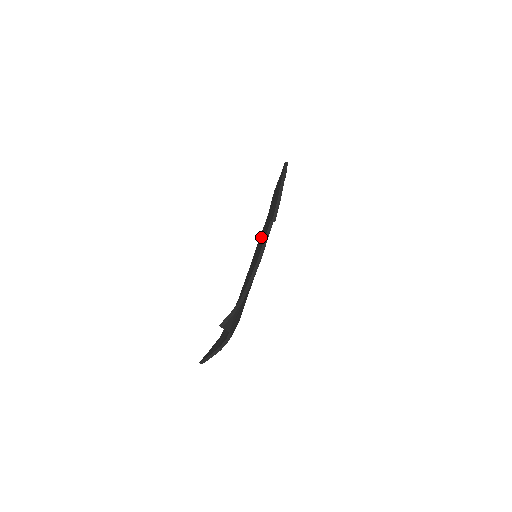
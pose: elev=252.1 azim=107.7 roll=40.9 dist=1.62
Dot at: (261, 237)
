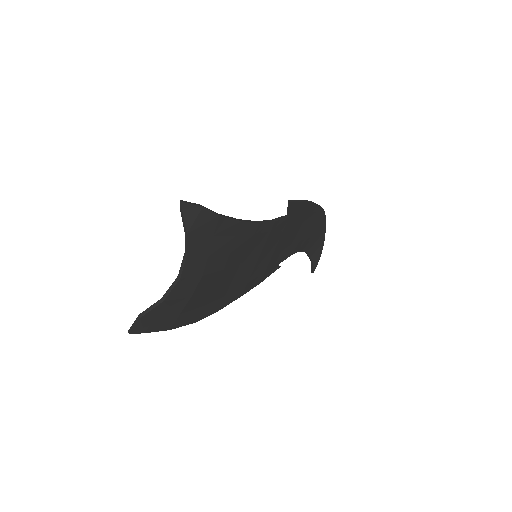
Dot at: occluded
